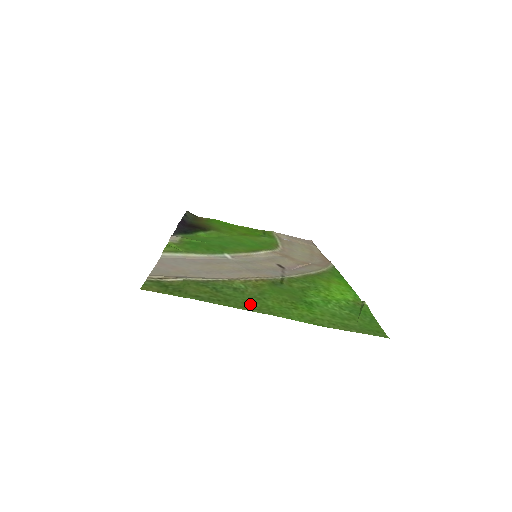
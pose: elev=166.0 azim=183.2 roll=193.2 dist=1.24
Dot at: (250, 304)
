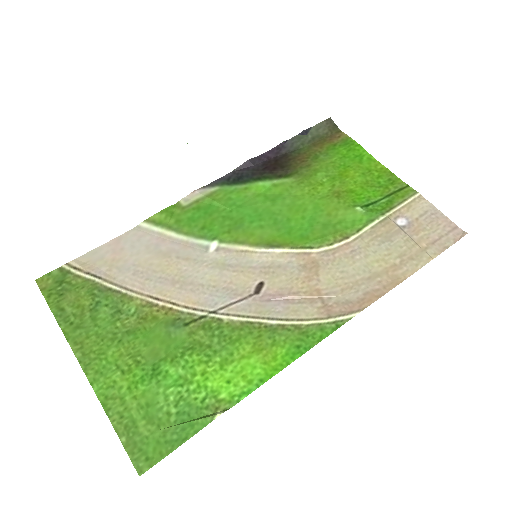
Dot at: (91, 342)
